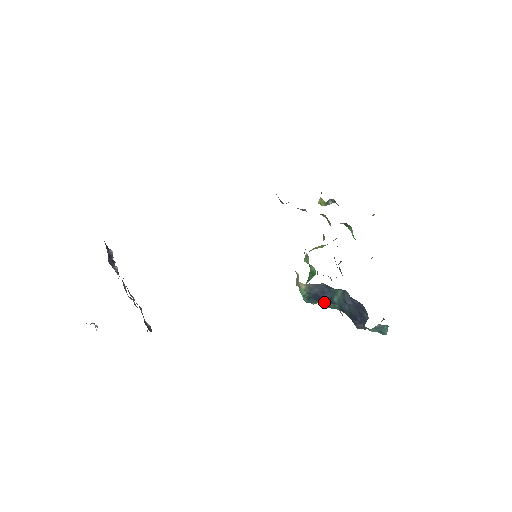
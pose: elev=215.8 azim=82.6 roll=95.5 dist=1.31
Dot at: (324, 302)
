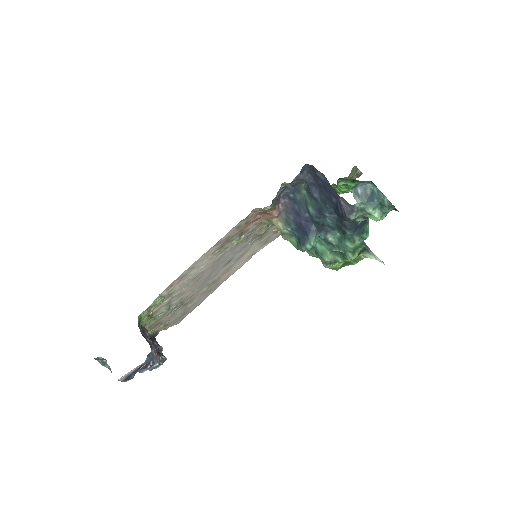
Dot at: (328, 245)
